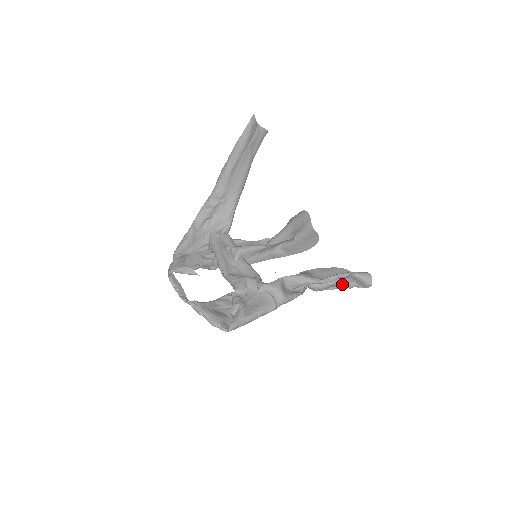
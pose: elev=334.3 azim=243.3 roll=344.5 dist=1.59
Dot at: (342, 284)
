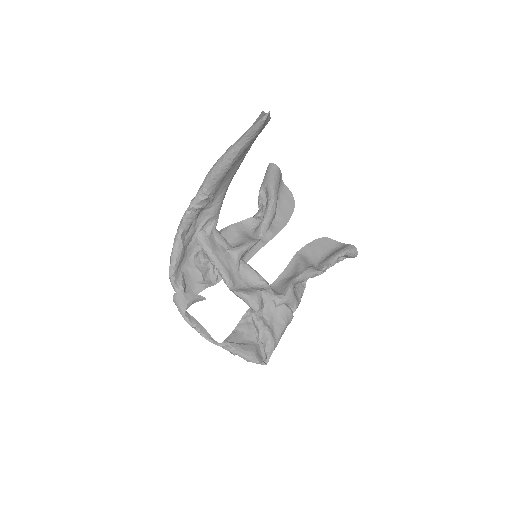
Dot at: occluded
